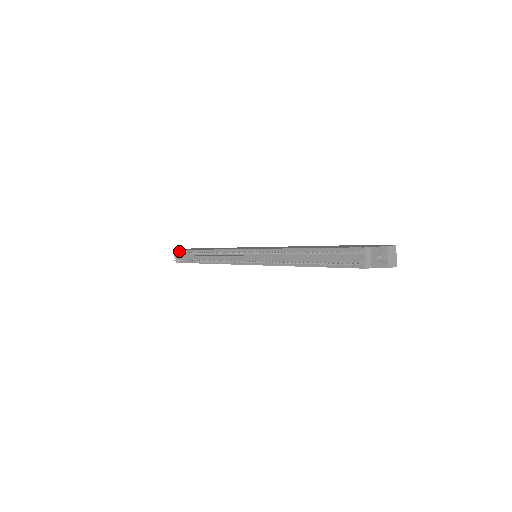
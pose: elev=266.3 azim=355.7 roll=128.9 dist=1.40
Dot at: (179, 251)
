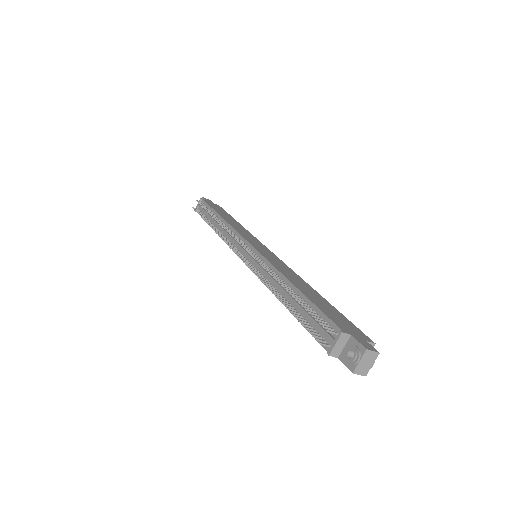
Dot at: (203, 201)
